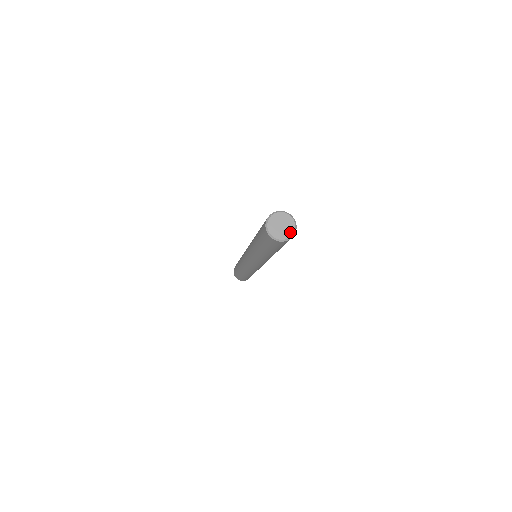
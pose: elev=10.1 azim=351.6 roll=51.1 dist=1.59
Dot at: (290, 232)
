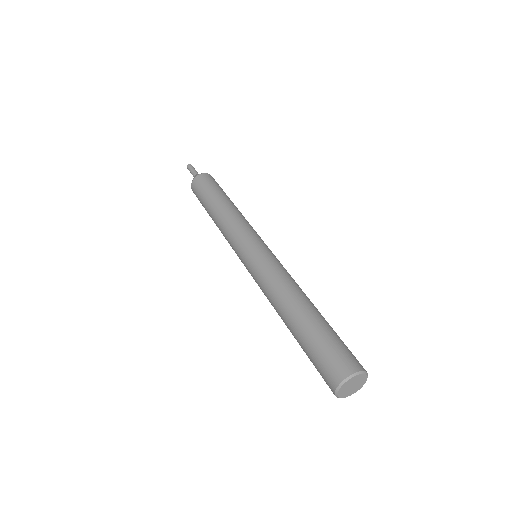
Dot at: (361, 385)
